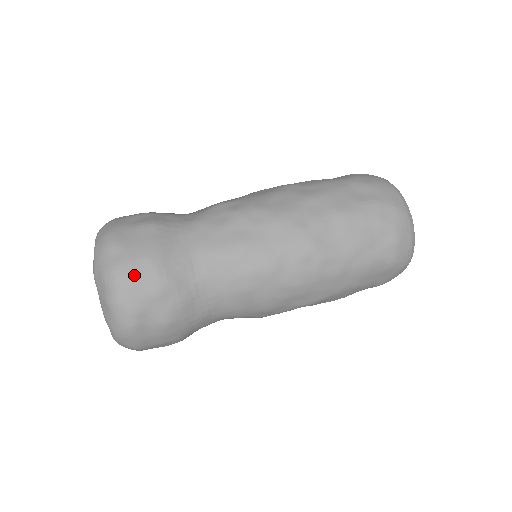
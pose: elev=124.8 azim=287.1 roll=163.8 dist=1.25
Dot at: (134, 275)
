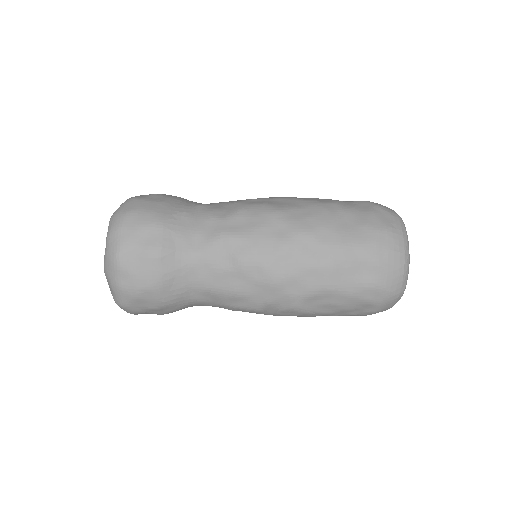
Dot at: (137, 298)
